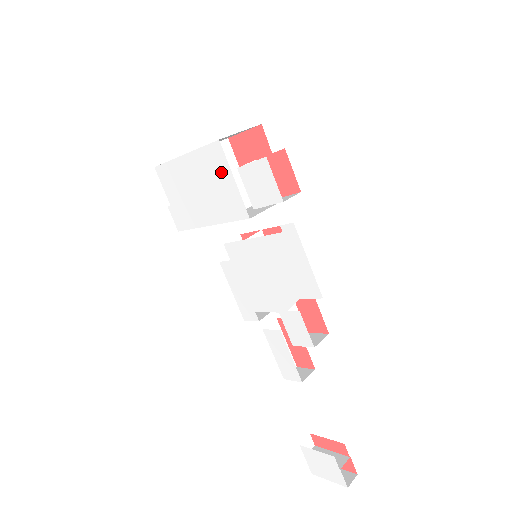
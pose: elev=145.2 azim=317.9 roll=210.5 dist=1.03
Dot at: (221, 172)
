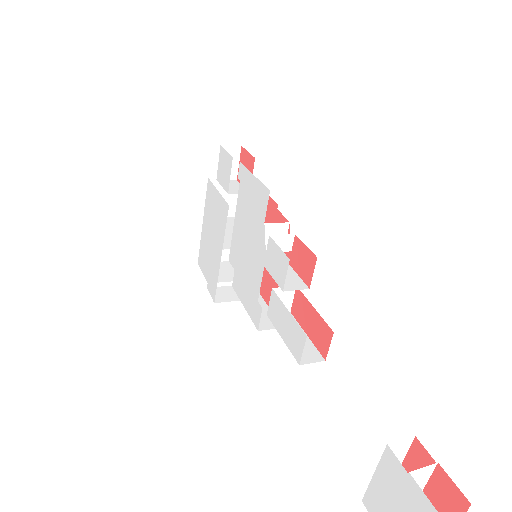
Dot at: (214, 198)
